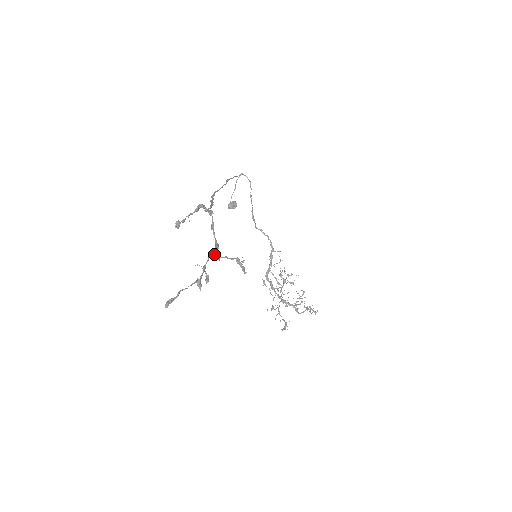
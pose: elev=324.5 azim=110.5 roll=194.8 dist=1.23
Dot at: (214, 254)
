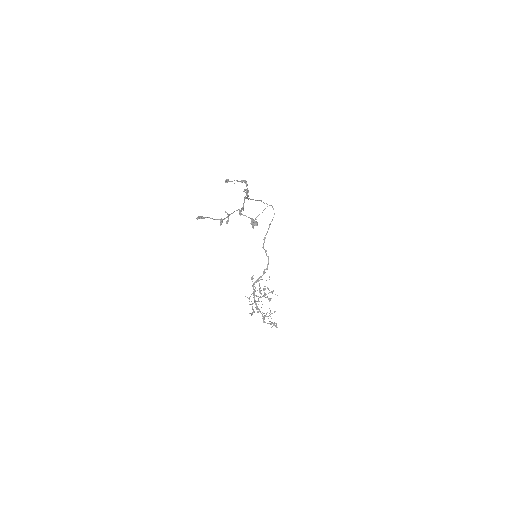
Dot at: (239, 211)
